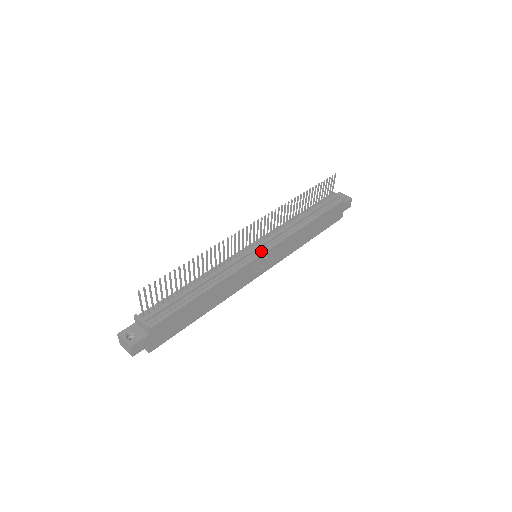
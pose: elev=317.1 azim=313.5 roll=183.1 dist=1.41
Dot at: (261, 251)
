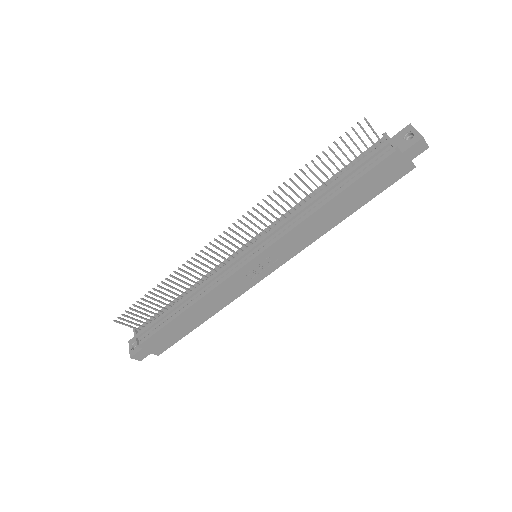
Dot at: (250, 257)
